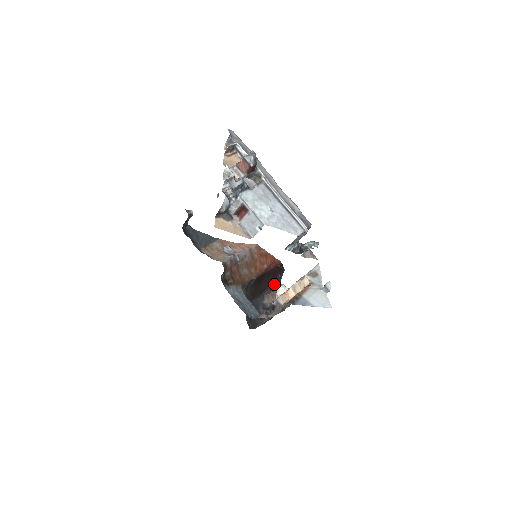
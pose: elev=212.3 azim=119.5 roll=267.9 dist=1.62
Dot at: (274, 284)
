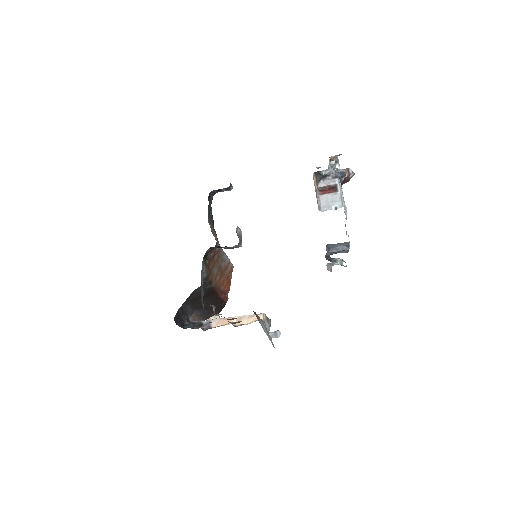
Dot at: (206, 314)
